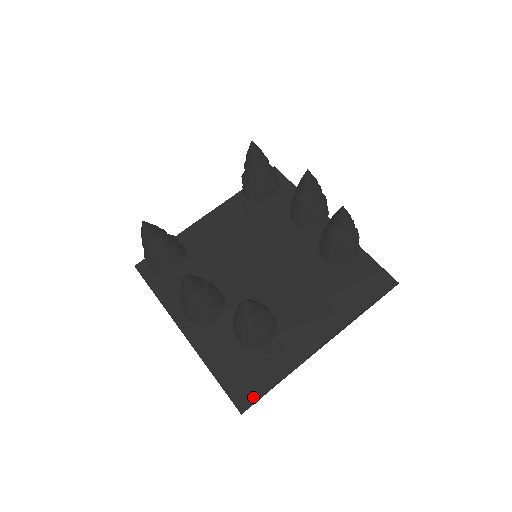
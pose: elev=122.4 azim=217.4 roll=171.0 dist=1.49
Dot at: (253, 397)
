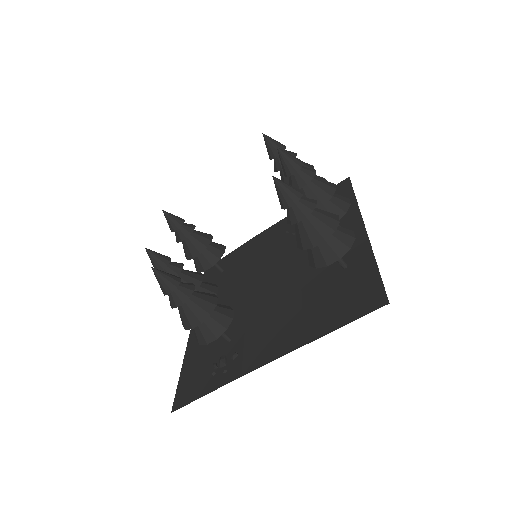
Dot at: (188, 399)
